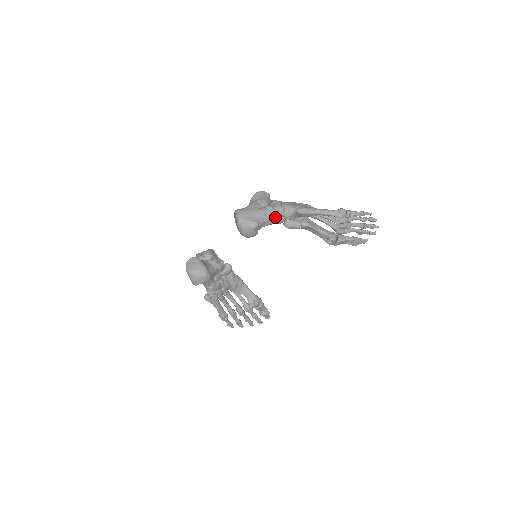
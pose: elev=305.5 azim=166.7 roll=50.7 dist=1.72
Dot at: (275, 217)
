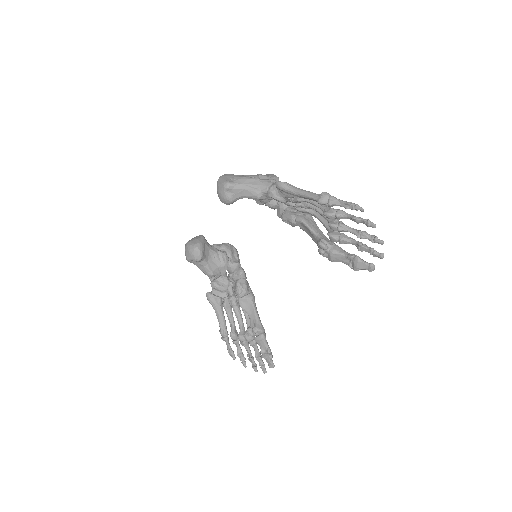
Dot at: (257, 189)
